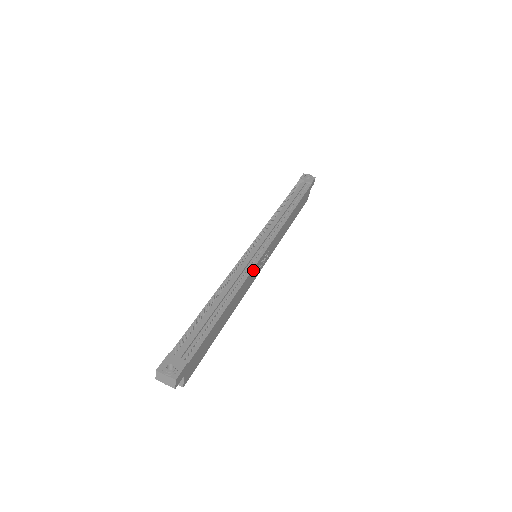
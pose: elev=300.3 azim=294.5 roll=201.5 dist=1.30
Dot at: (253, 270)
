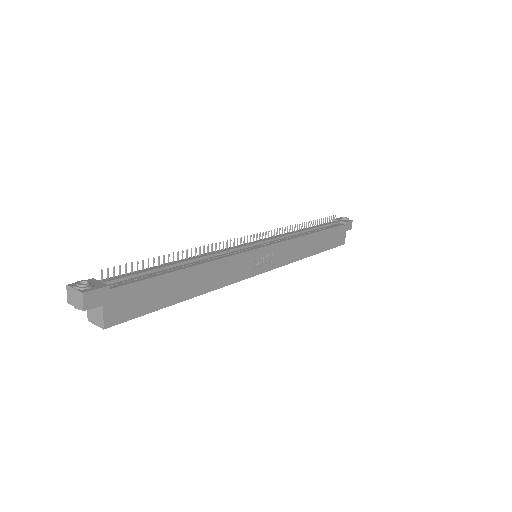
Dot at: (243, 256)
